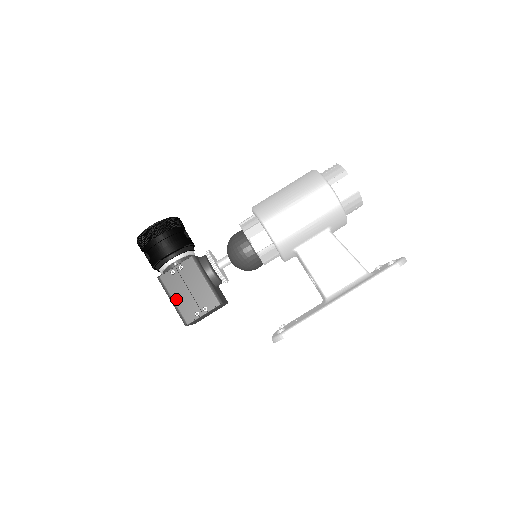
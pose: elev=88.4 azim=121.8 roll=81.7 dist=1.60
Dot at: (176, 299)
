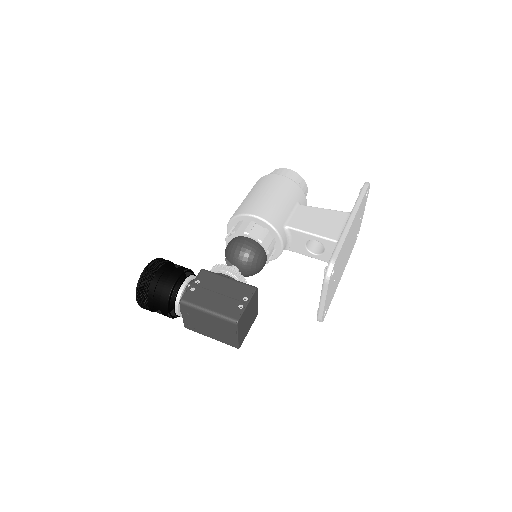
Dot at: (211, 307)
